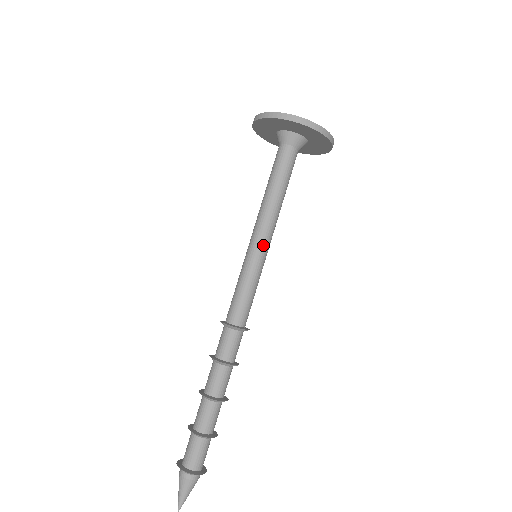
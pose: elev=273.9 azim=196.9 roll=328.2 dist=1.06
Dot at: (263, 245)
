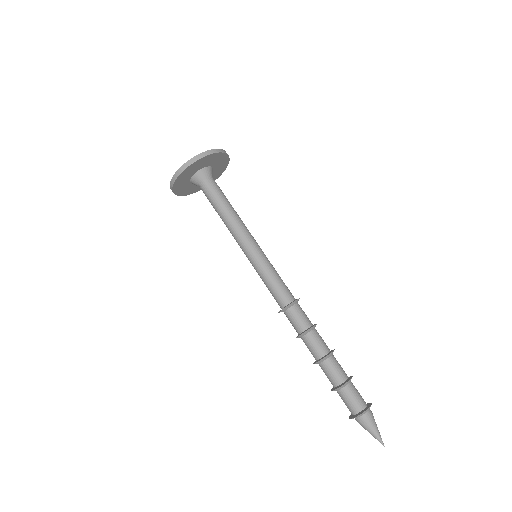
Dot at: (247, 248)
